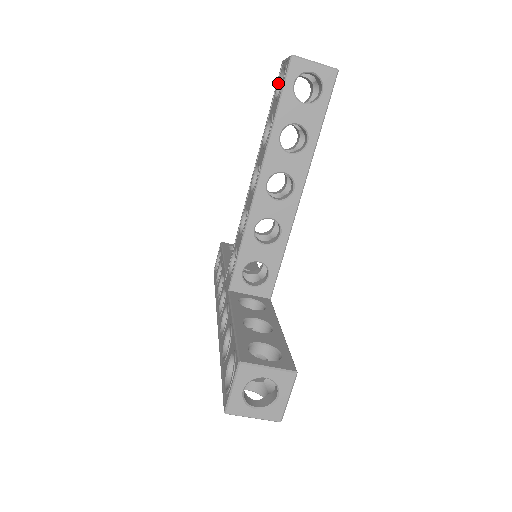
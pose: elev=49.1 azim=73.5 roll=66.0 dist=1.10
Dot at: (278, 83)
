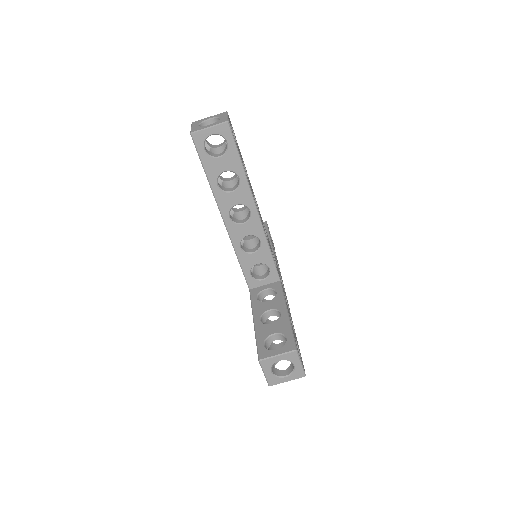
Dot at: occluded
